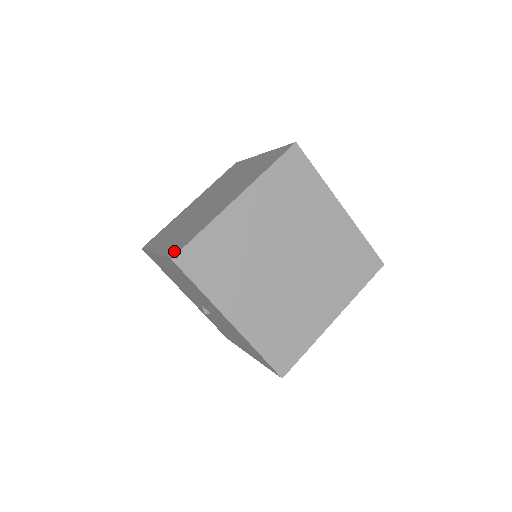
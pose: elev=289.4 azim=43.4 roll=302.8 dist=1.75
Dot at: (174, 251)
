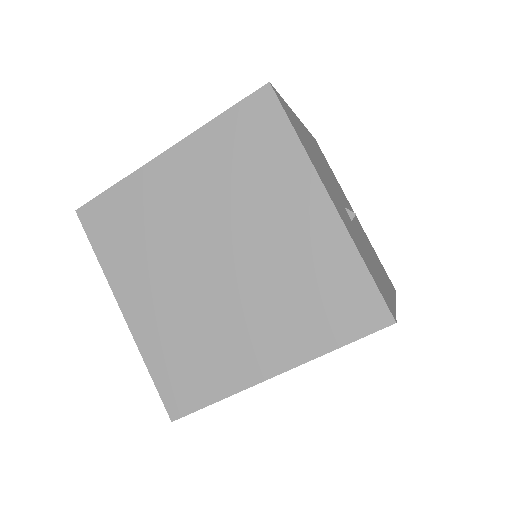
Dot at: (172, 399)
